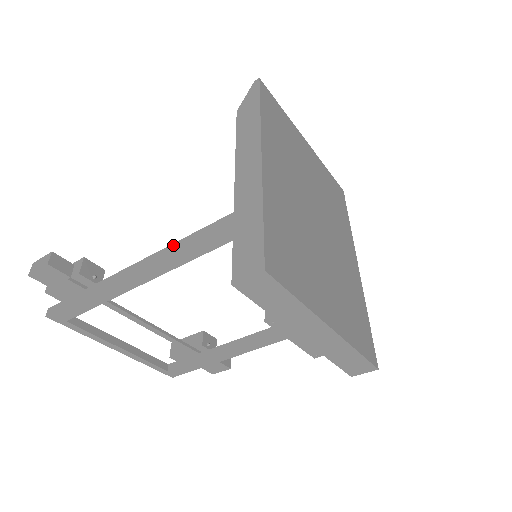
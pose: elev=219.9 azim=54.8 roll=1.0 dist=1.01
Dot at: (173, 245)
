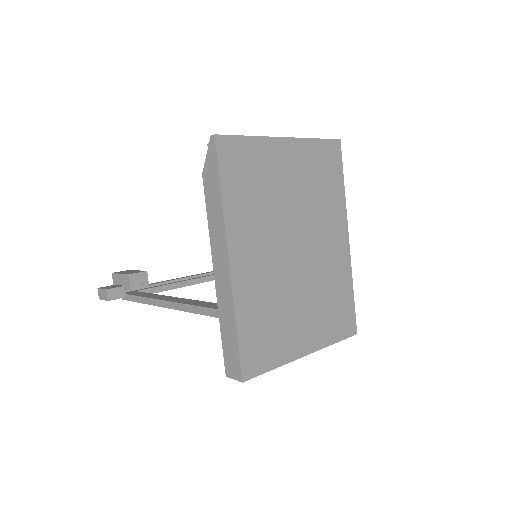
Dot at: (185, 306)
